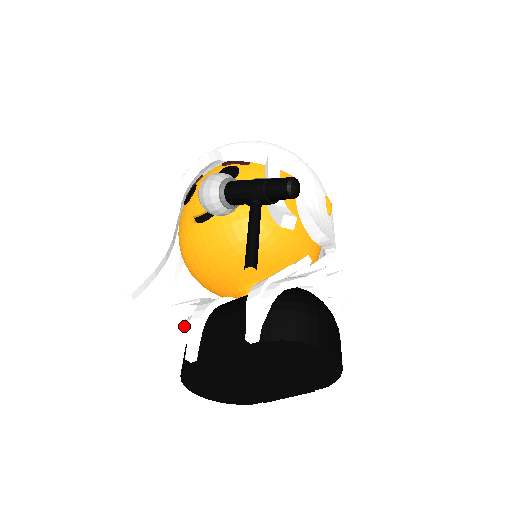
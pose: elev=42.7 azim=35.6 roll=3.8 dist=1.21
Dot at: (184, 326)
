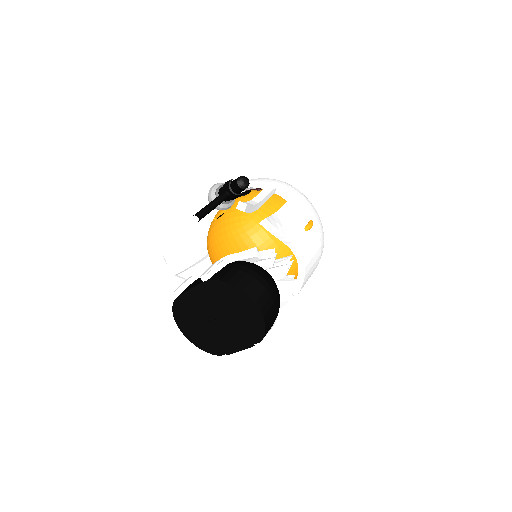
Dot at: occluded
